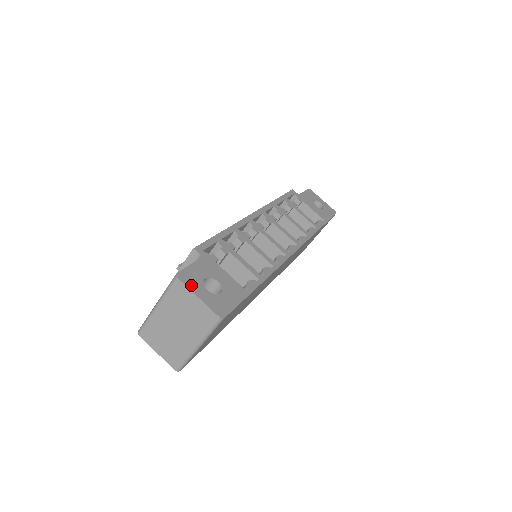
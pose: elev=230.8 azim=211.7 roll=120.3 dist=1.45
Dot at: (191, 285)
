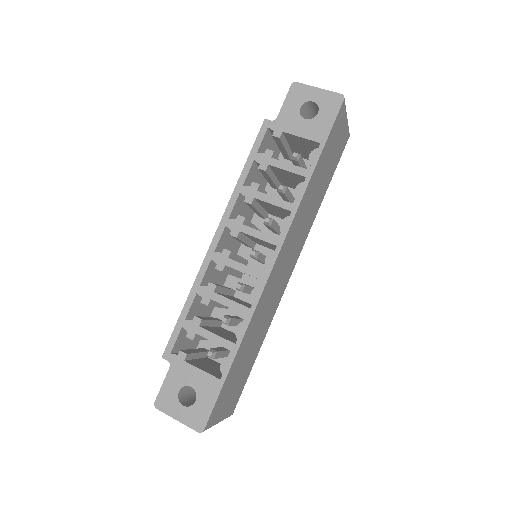
Dot at: (168, 409)
